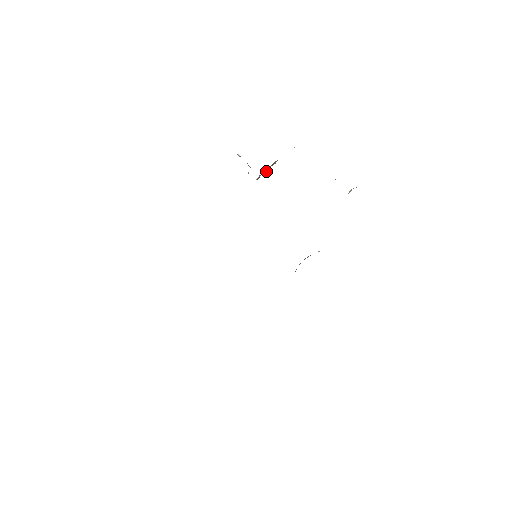
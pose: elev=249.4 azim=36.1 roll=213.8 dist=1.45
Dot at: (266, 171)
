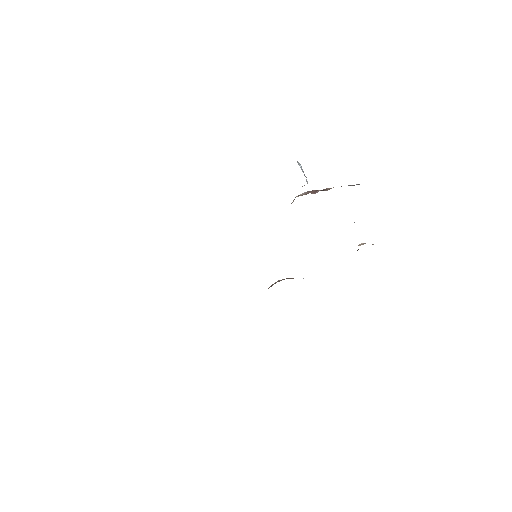
Dot at: (315, 192)
